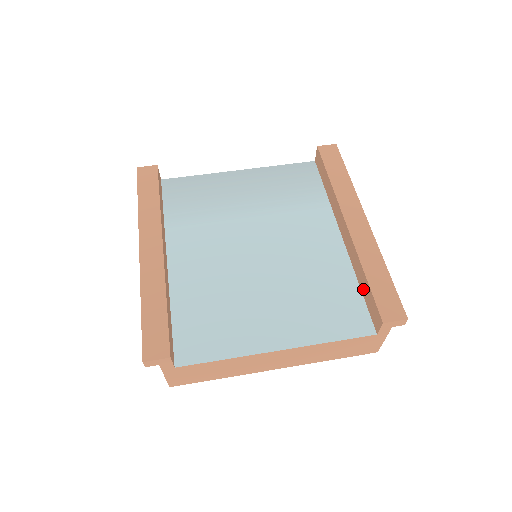
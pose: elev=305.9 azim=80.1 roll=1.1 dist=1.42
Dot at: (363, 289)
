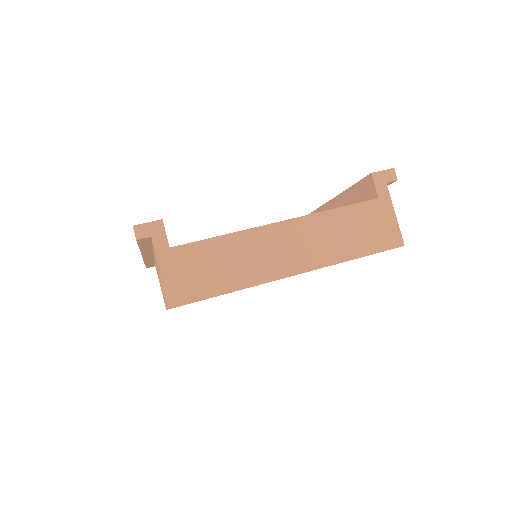
Dot at: (354, 203)
